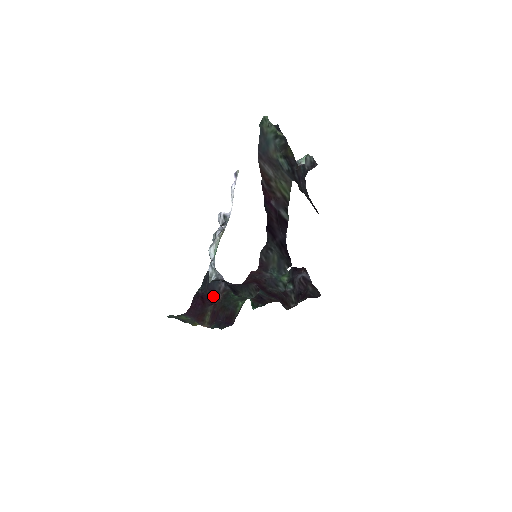
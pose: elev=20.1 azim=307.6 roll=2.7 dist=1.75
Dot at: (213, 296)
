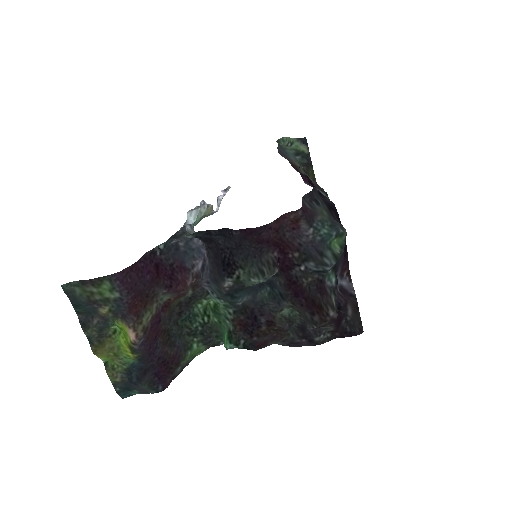
Dot at: (177, 274)
